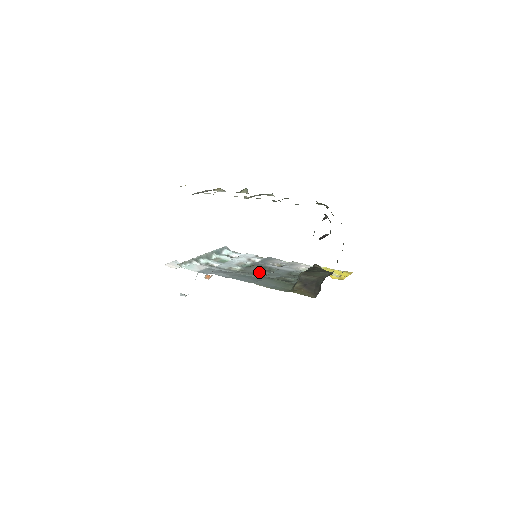
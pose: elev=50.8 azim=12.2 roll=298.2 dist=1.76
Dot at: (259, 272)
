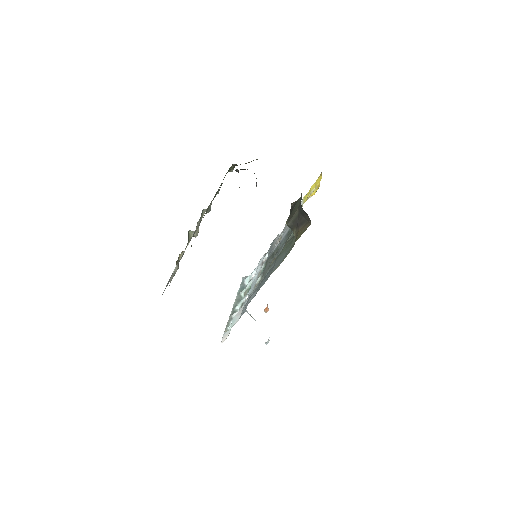
Dot at: (271, 262)
